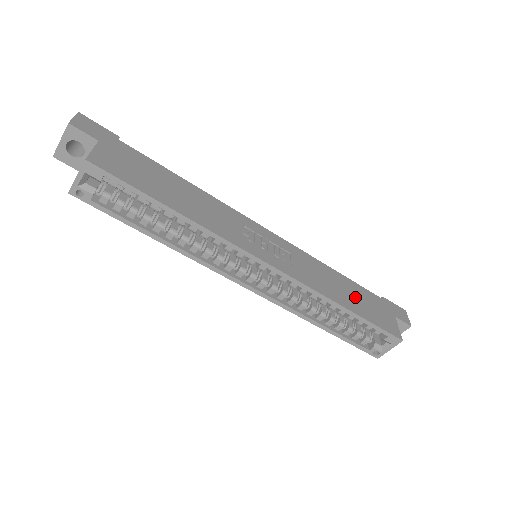
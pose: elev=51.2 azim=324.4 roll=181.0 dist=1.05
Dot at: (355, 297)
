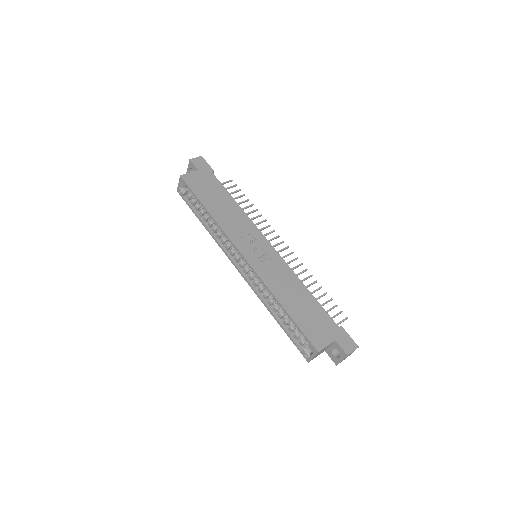
Dot at: (304, 308)
